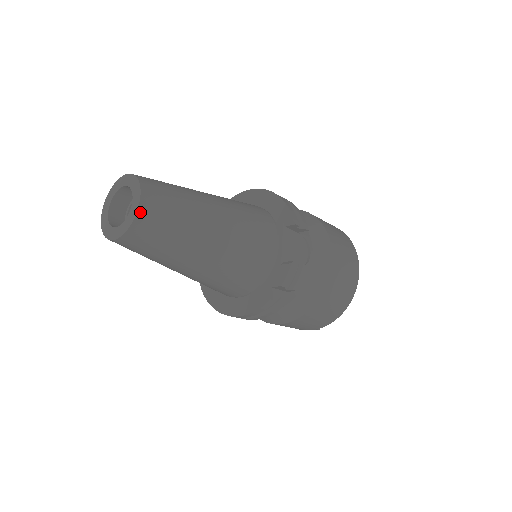
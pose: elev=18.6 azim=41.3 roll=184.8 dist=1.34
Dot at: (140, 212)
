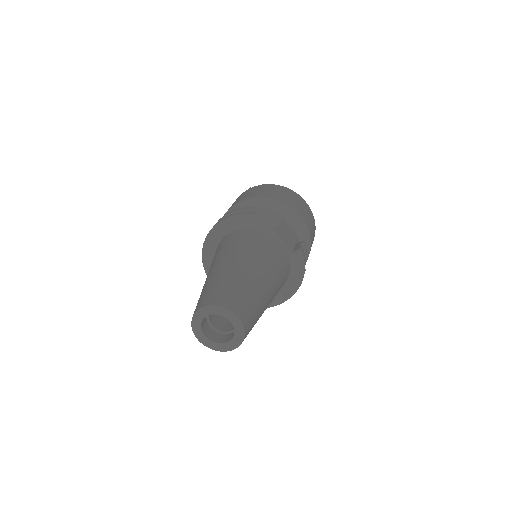
Dot at: (244, 323)
